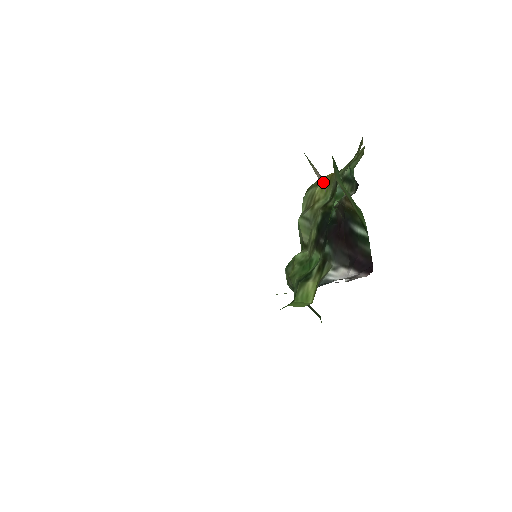
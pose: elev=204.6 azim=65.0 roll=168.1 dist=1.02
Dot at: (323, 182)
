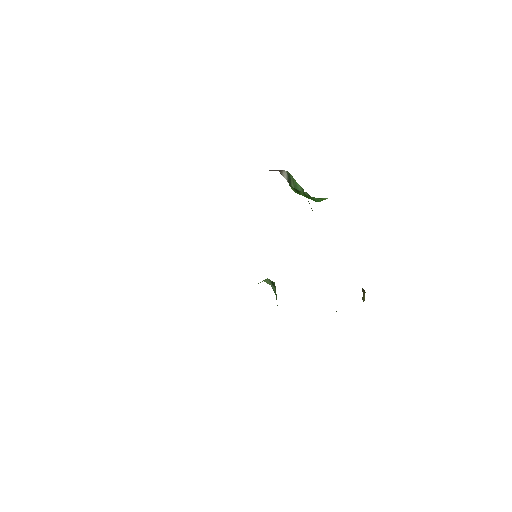
Dot at: occluded
